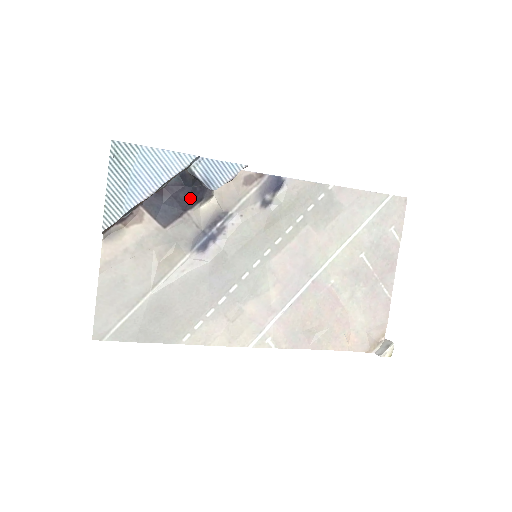
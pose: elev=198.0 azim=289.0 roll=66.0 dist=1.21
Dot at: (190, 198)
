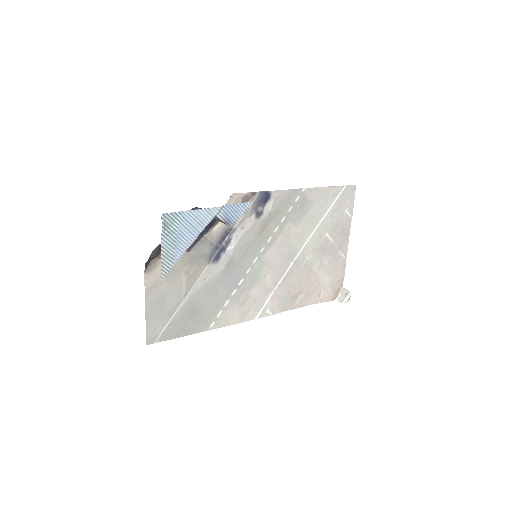
Dot at: (206, 226)
